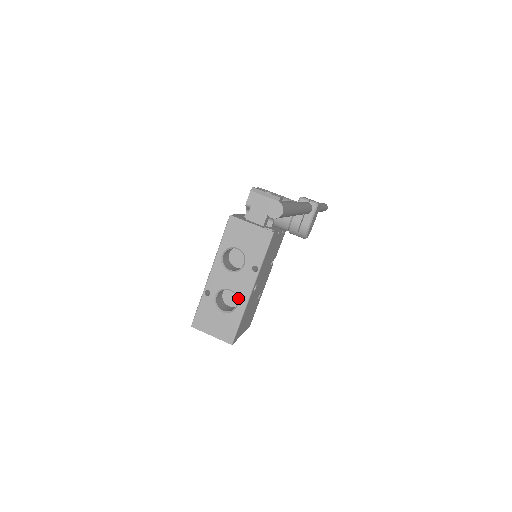
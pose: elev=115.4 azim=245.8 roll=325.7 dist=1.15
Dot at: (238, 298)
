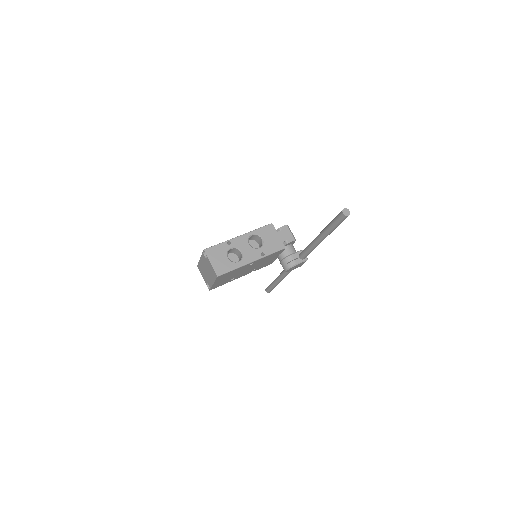
Dot at: (242, 259)
